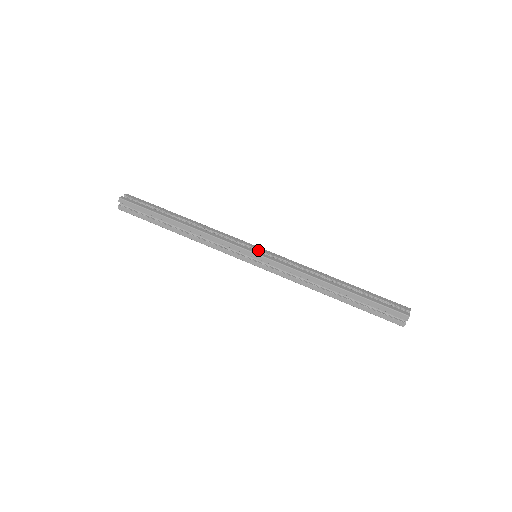
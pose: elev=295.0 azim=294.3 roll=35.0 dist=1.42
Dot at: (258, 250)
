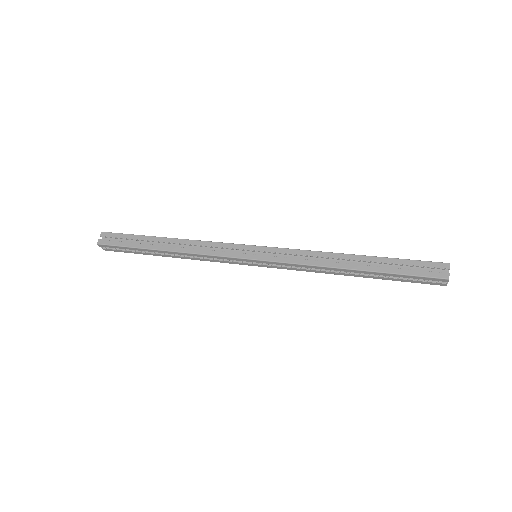
Dot at: occluded
